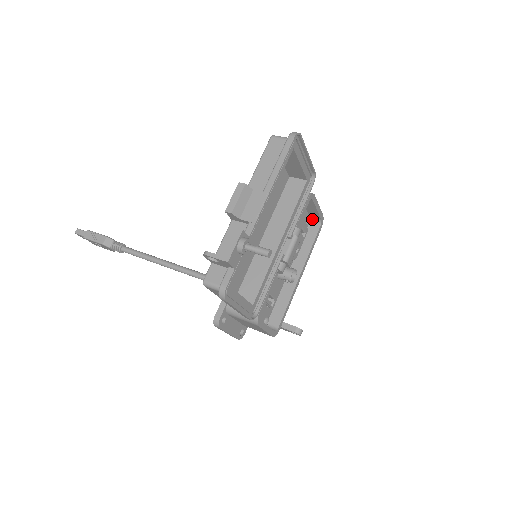
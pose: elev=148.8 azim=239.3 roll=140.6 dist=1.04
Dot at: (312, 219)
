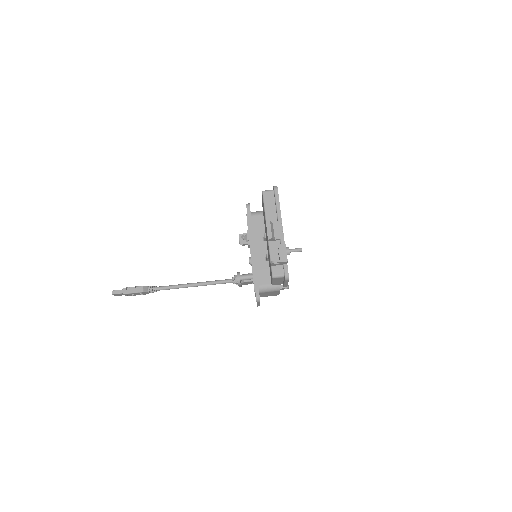
Dot at: occluded
